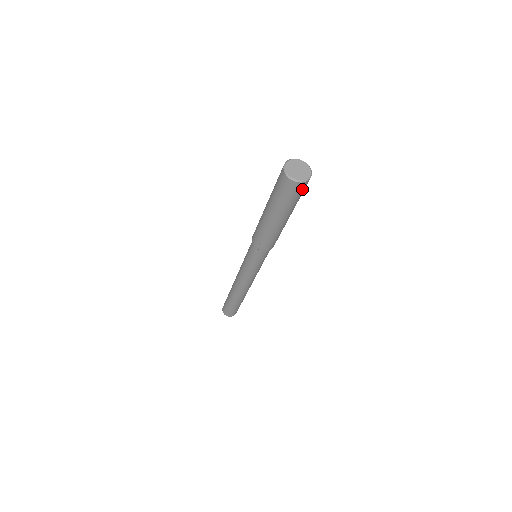
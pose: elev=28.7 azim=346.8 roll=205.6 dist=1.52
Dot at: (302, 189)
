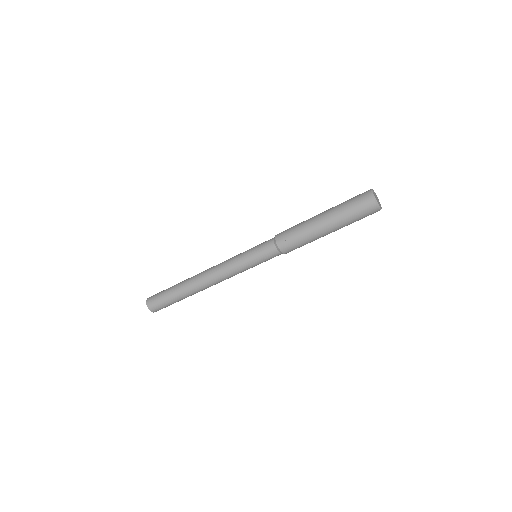
Dot at: (369, 213)
